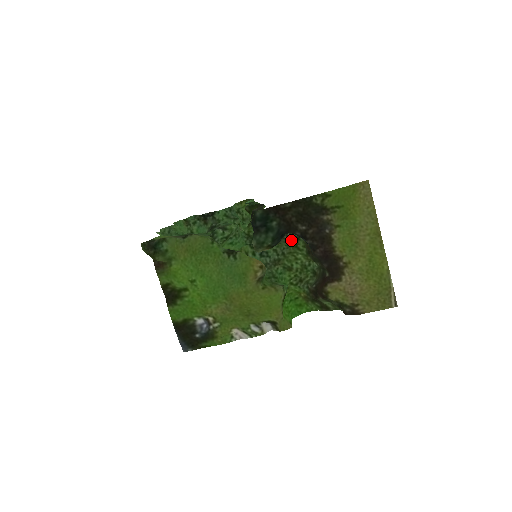
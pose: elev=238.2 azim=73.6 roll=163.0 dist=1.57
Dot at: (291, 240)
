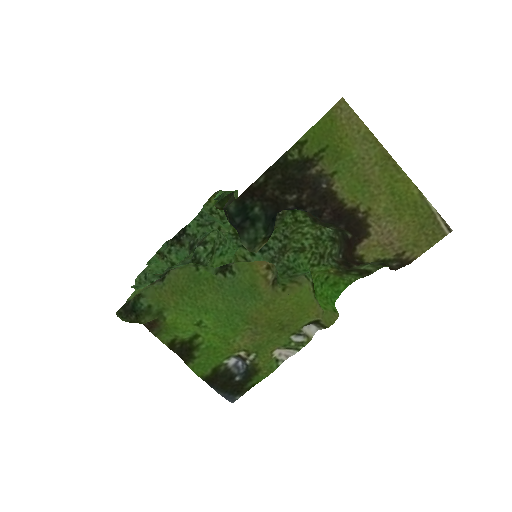
Dot at: (286, 217)
